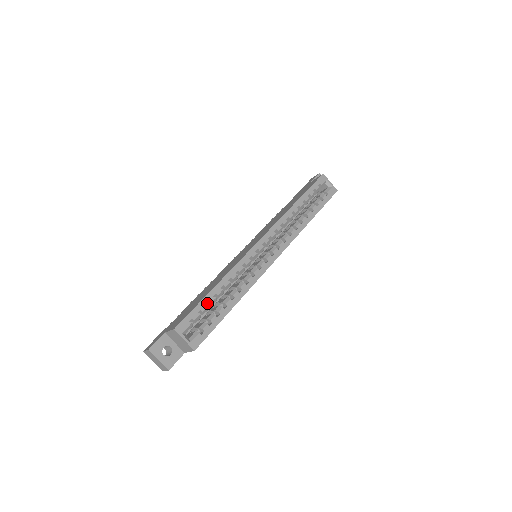
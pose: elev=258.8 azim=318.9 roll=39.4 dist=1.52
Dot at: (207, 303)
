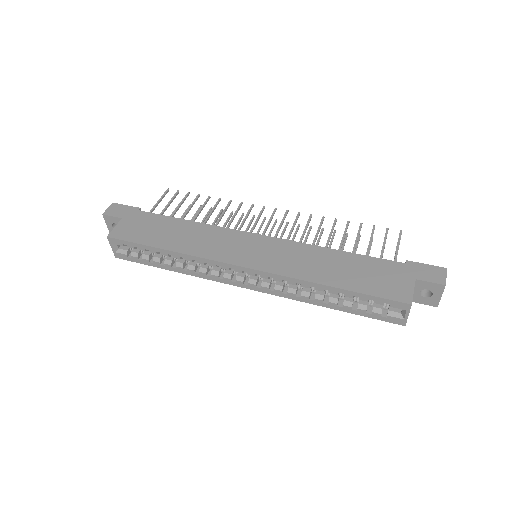
Dot at: occluded
